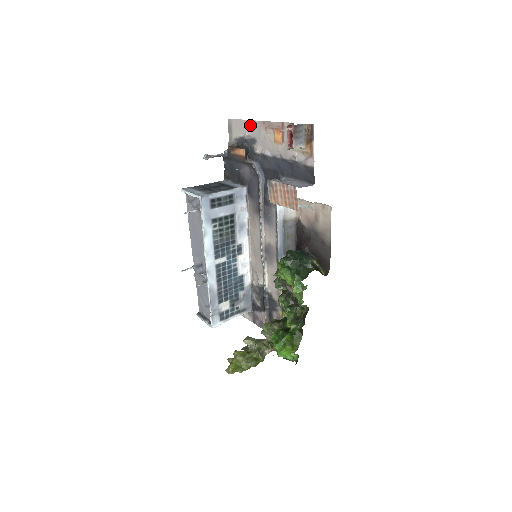
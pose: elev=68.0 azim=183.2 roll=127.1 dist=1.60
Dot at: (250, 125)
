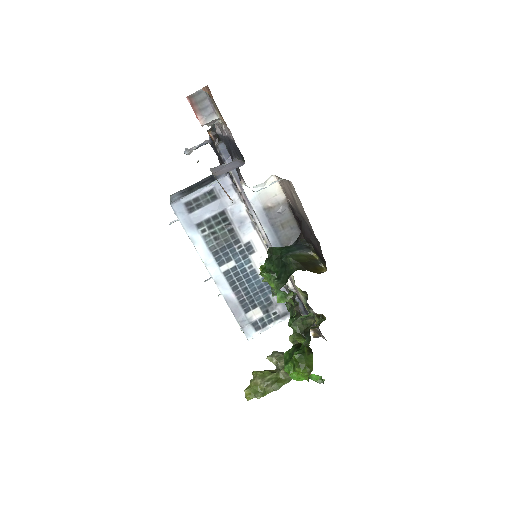
Dot at: occluded
